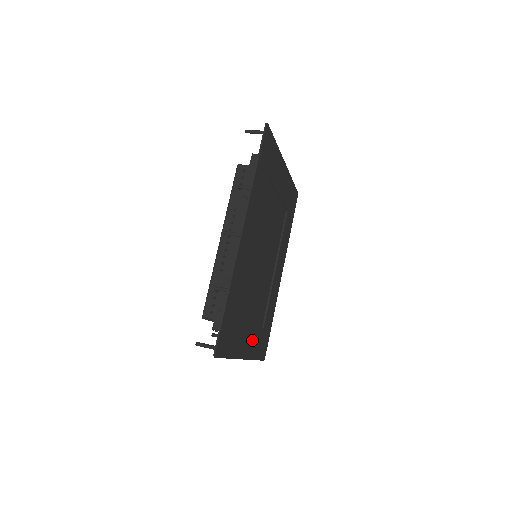
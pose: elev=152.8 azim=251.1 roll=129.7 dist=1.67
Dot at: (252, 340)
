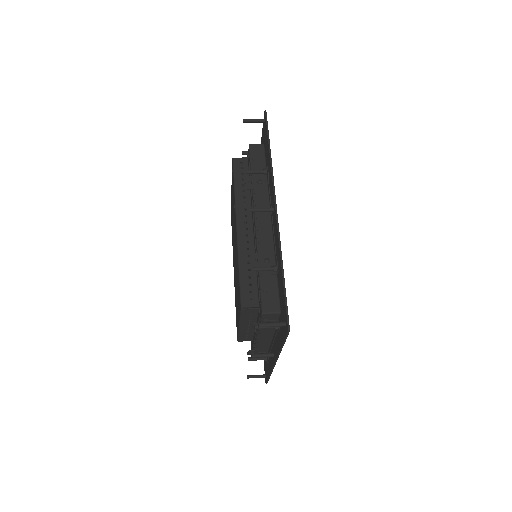
Dot at: occluded
